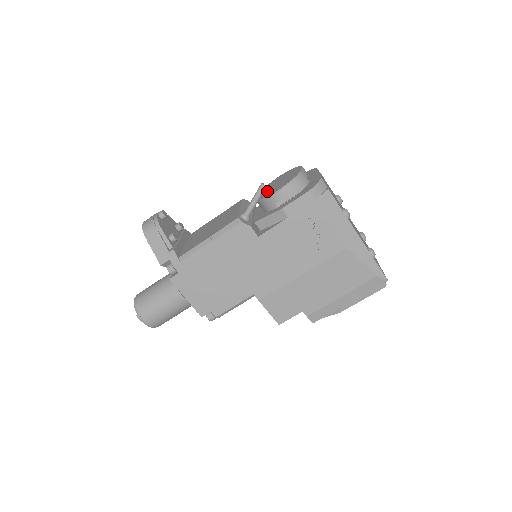
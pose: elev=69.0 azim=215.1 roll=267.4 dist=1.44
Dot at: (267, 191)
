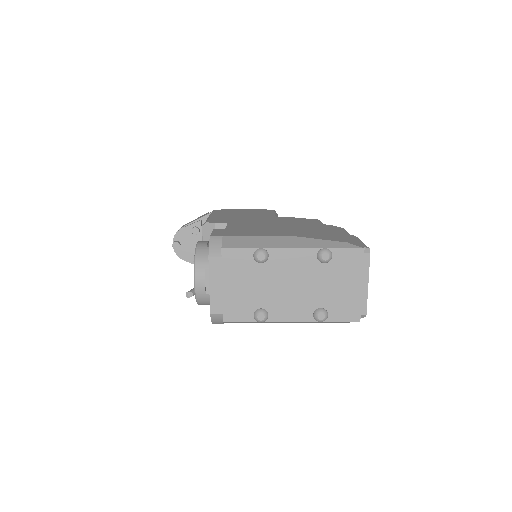
Dot at: occluded
